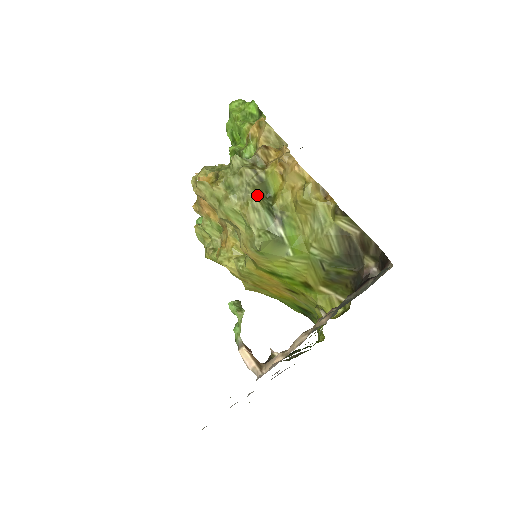
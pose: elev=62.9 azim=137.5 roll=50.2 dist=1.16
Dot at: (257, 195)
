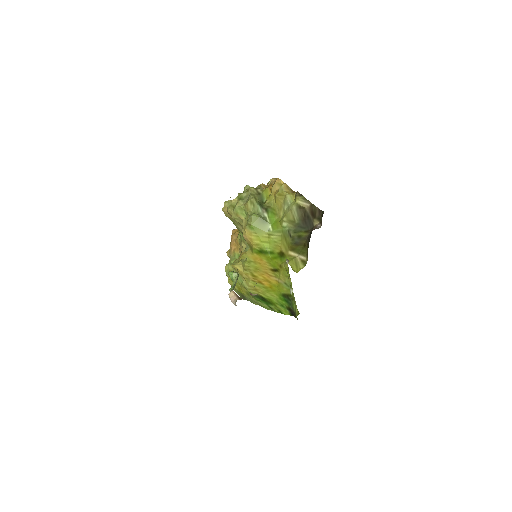
Dot at: occluded
